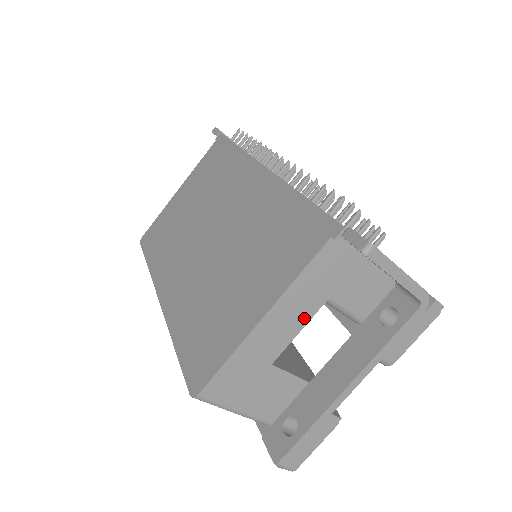
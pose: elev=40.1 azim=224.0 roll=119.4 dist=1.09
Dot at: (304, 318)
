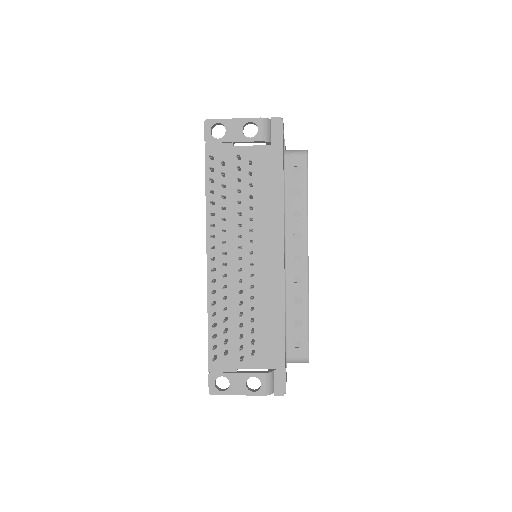
Dot at: occluded
